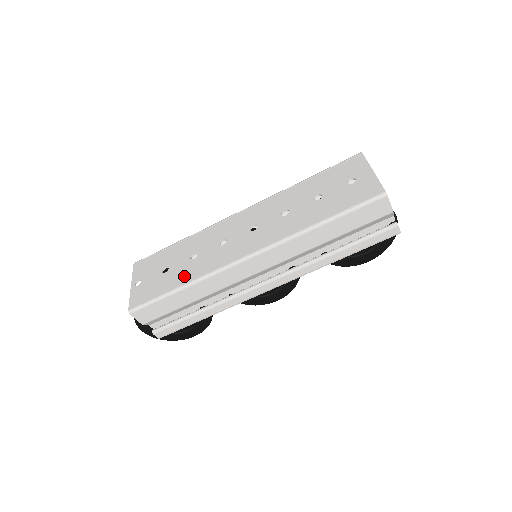
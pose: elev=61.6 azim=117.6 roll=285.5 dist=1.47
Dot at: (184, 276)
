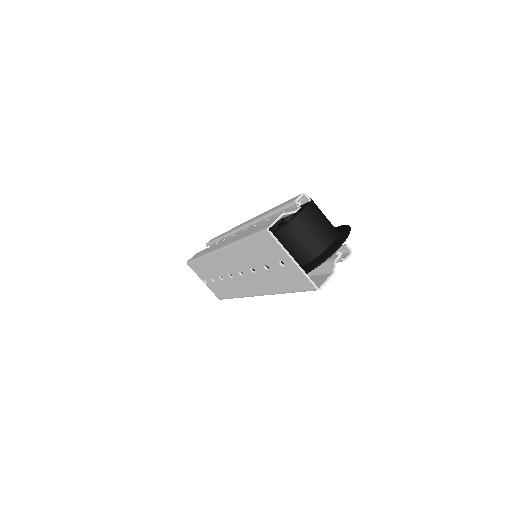
Dot at: (229, 292)
